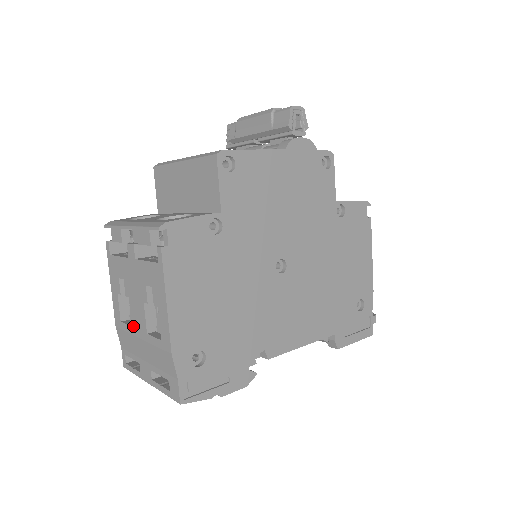
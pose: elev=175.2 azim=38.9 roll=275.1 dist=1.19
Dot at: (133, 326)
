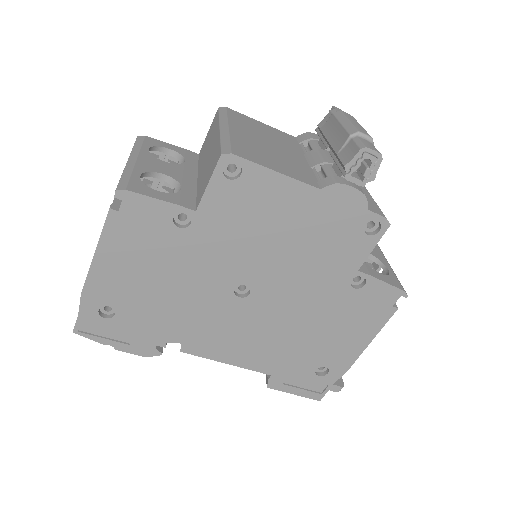
Dot at: occluded
